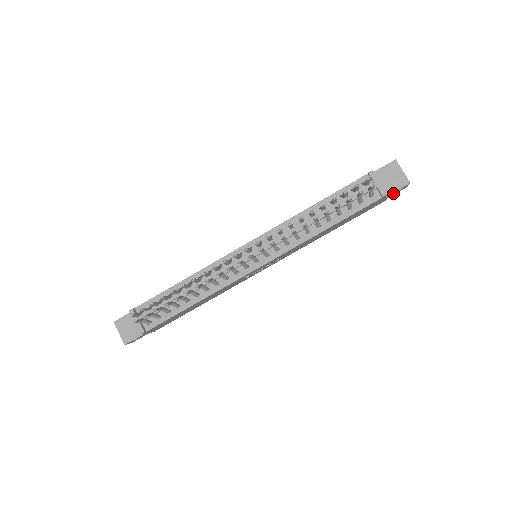
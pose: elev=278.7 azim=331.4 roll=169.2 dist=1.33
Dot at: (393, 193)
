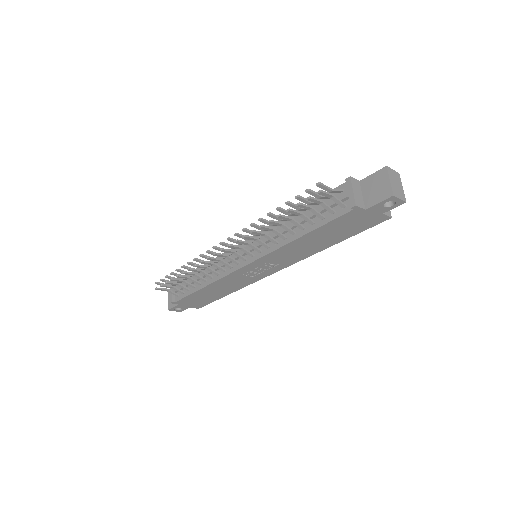
Dot at: (380, 207)
